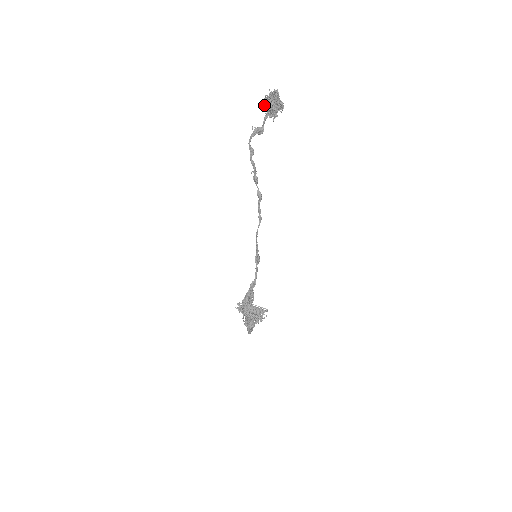
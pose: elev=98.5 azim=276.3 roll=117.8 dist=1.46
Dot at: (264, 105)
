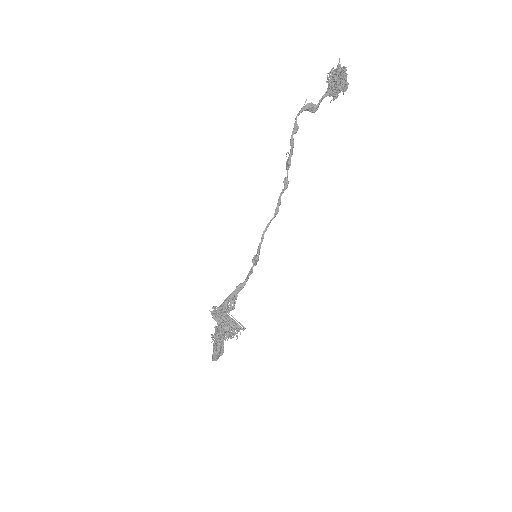
Dot at: (327, 77)
